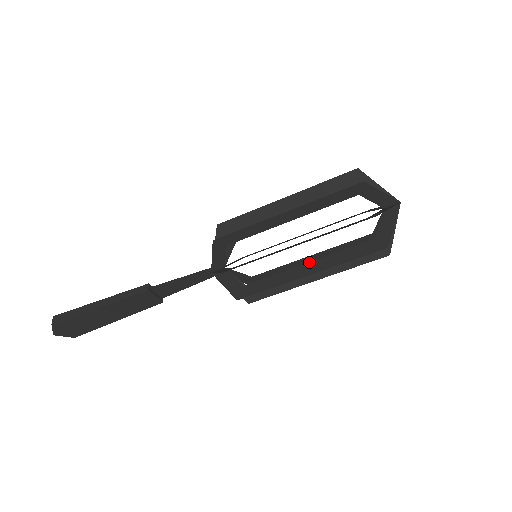
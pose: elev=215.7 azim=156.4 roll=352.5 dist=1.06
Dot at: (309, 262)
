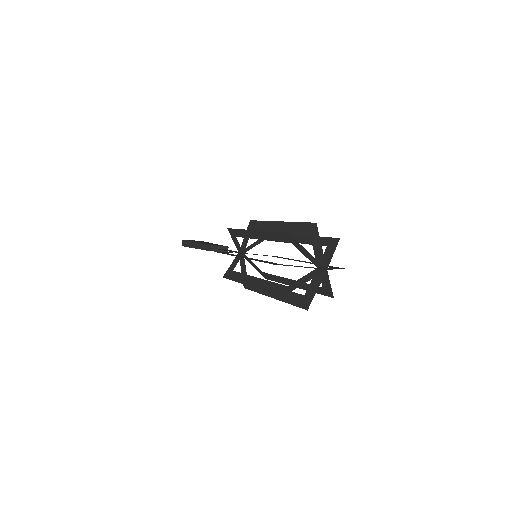
Dot at: occluded
